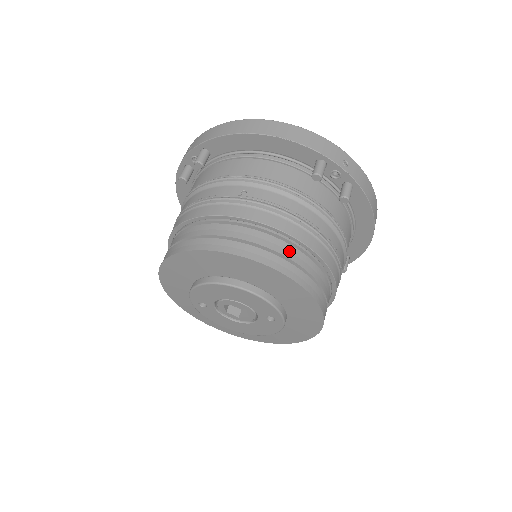
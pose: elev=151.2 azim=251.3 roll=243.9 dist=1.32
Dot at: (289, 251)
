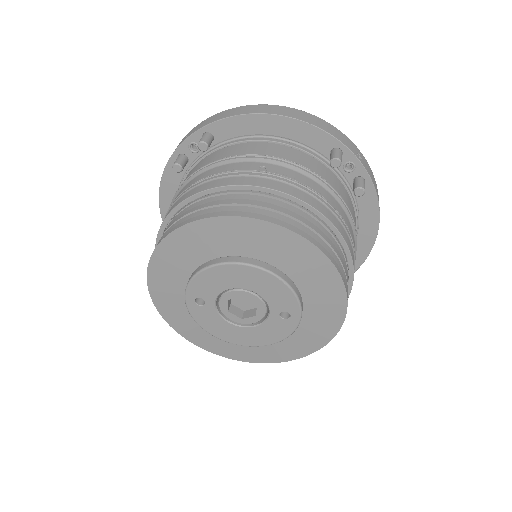
Dot at: (318, 227)
